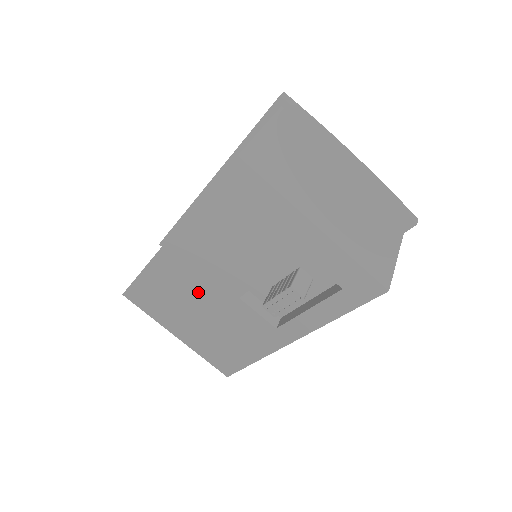
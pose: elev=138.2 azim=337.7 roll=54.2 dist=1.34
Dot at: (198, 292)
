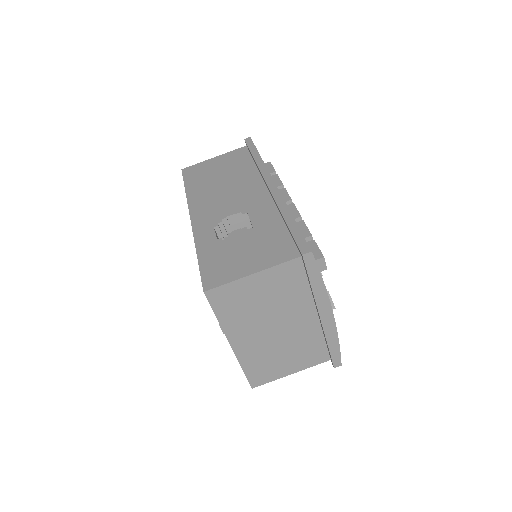
Dot at: occluded
